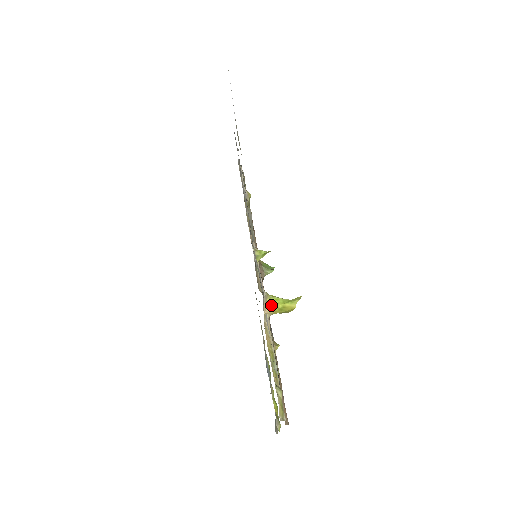
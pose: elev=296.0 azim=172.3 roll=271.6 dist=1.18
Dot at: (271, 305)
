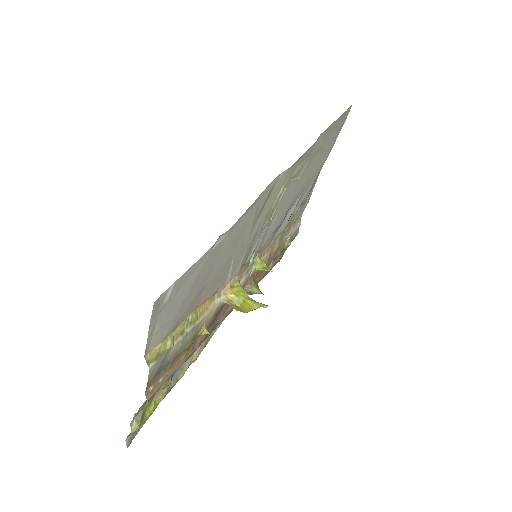
Dot at: (234, 291)
